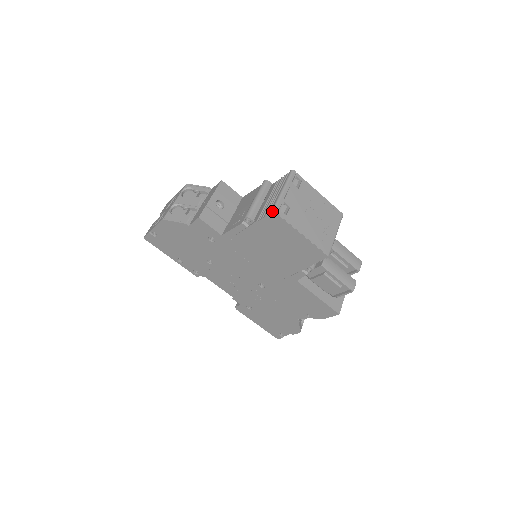
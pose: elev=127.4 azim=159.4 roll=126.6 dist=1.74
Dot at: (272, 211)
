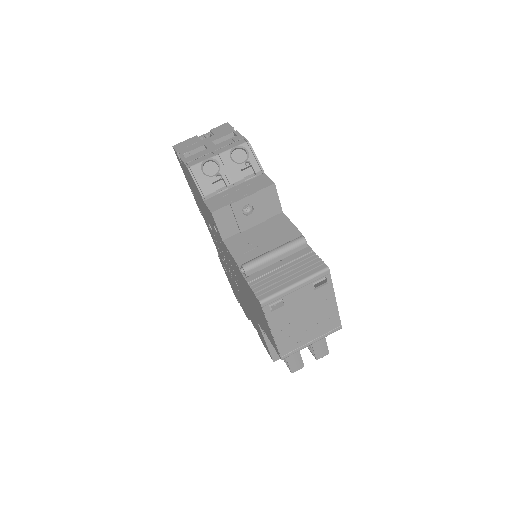
Dot at: (259, 301)
